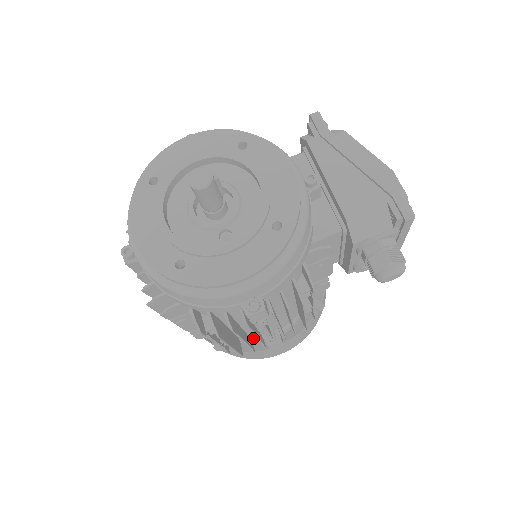
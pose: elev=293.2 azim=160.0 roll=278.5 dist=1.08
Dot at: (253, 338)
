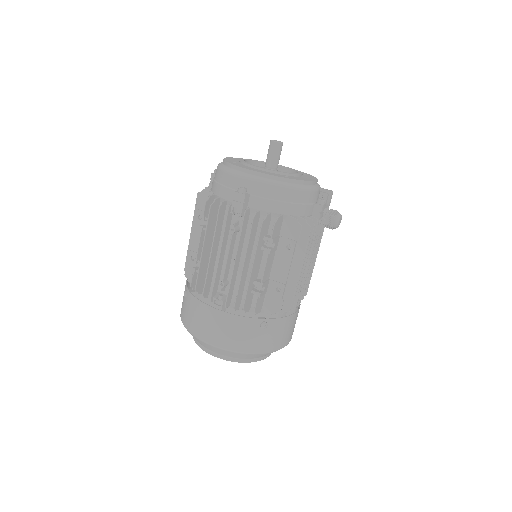
Dot at: occluded
